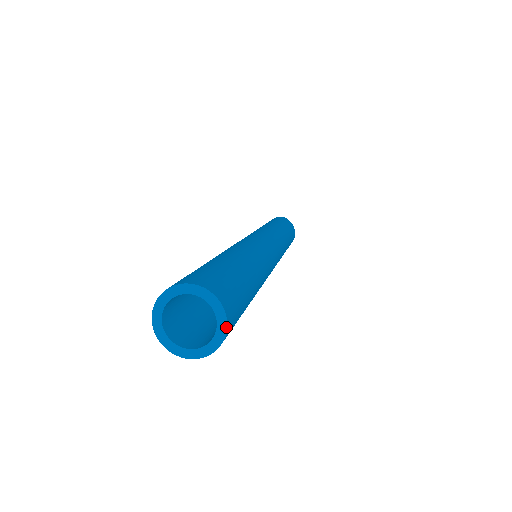
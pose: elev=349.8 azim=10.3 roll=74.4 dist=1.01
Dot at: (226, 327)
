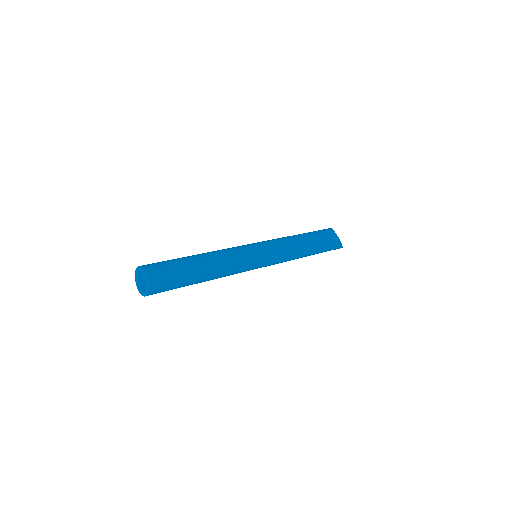
Dot at: (147, 278)
